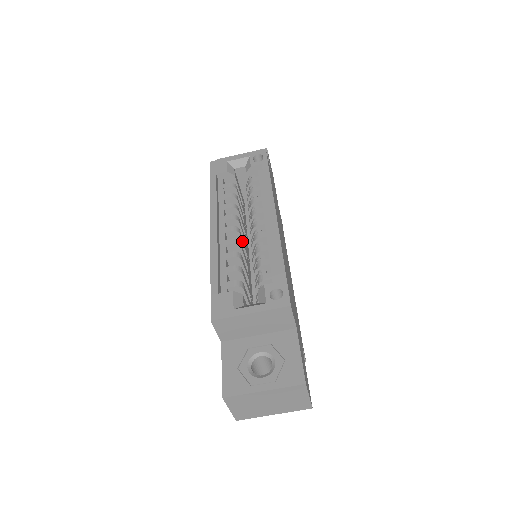
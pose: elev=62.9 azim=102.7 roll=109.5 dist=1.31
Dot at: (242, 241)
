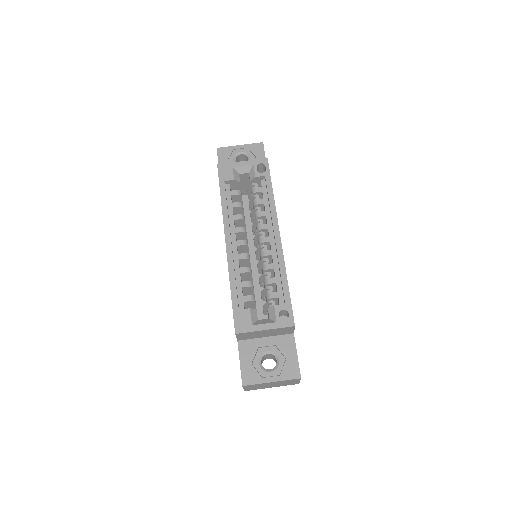
Dot at: occluded
